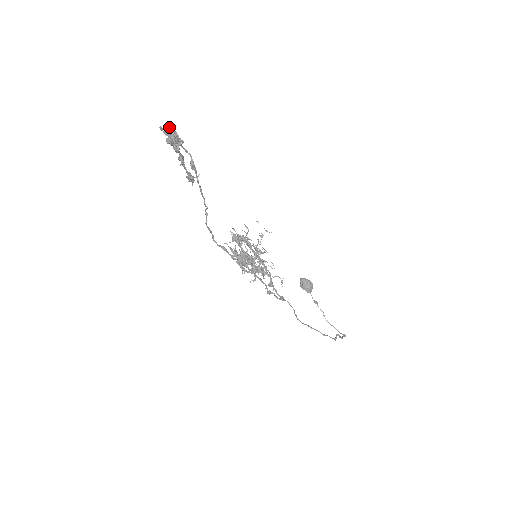
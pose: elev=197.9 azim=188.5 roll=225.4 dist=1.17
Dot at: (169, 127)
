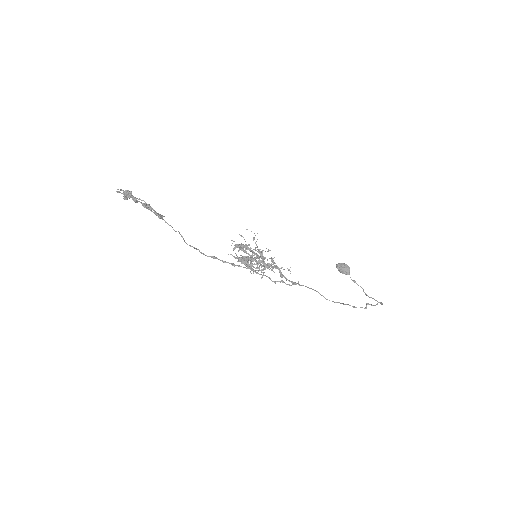
Dot at: (121, 189)
